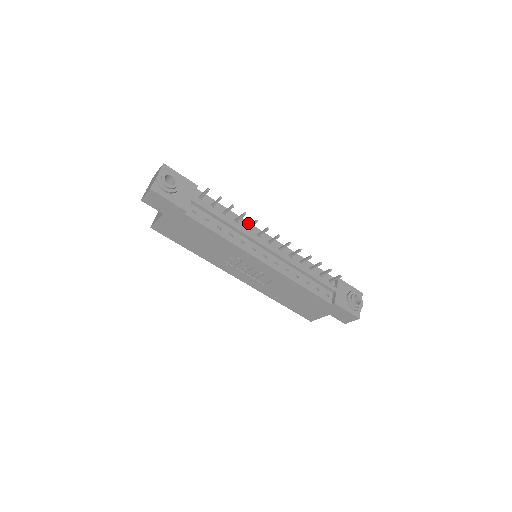
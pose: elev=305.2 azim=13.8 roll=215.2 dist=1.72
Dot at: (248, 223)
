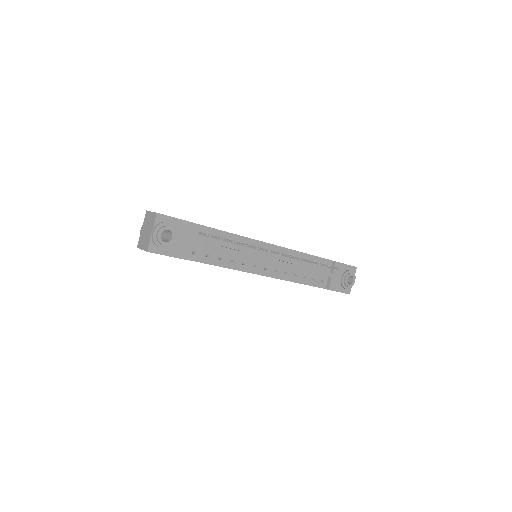
Dot at: (249, 239)
